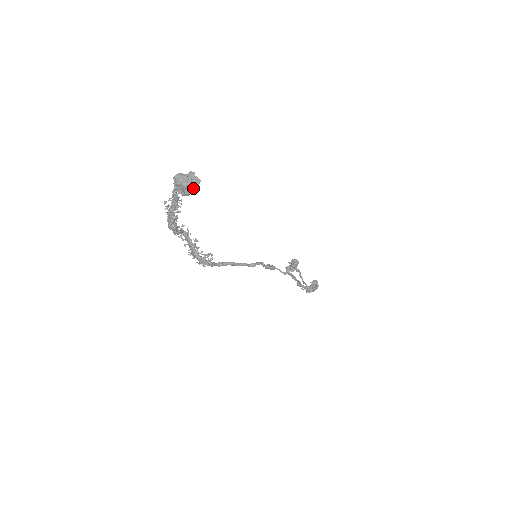
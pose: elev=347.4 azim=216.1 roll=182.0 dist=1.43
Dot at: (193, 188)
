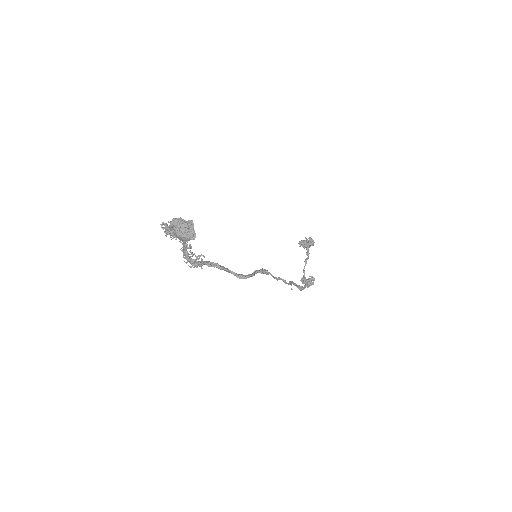
Dot at: (186, 240)
